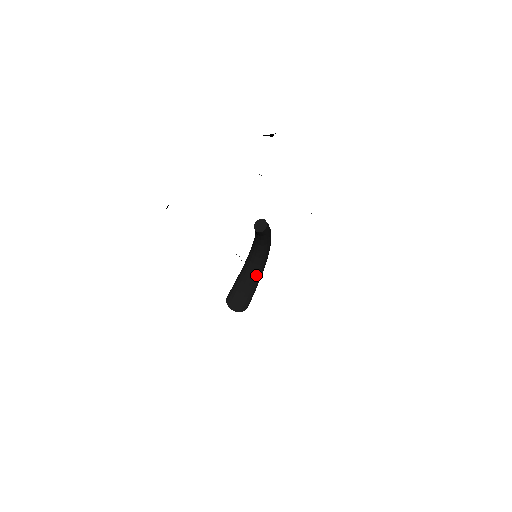
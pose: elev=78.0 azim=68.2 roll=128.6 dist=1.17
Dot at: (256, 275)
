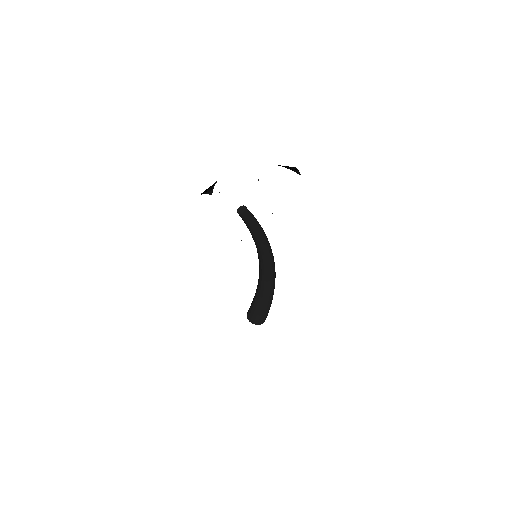
Dot at: (264, 285)
